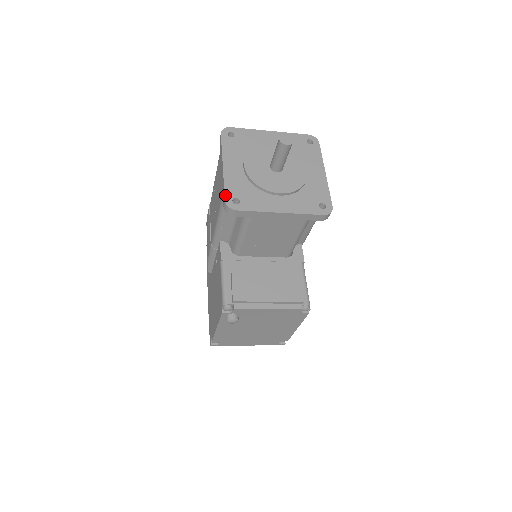
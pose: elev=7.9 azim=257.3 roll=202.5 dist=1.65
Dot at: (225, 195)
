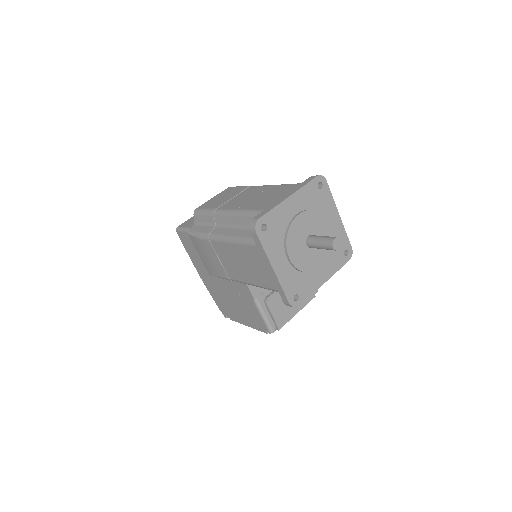
Dot at: (287, 299)
